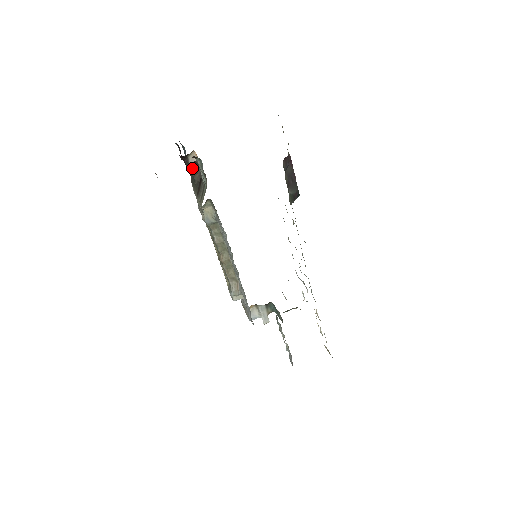
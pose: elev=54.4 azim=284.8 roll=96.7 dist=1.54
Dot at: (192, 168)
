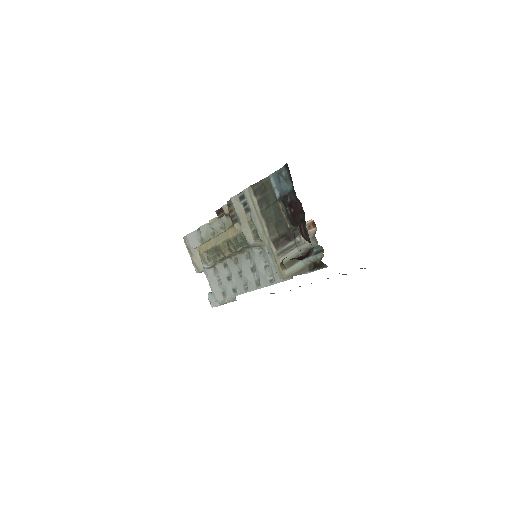
Dot at: (295, 228)
